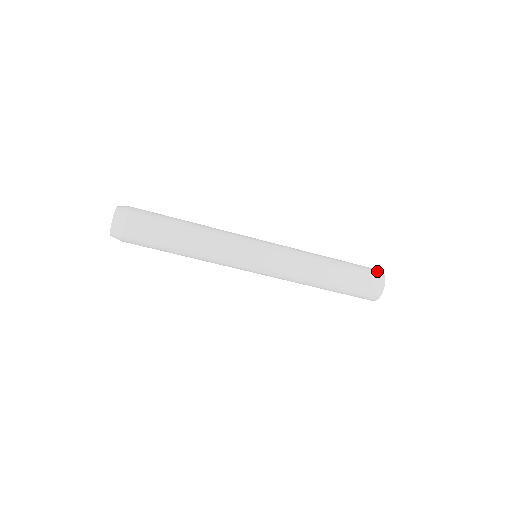
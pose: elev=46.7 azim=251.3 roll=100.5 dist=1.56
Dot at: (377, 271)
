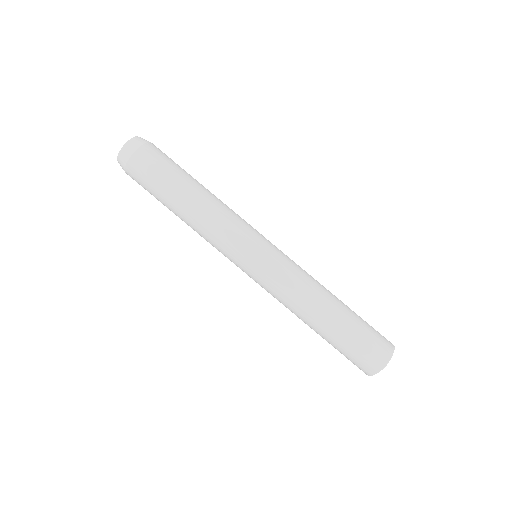
Dot at: (388, 342)
